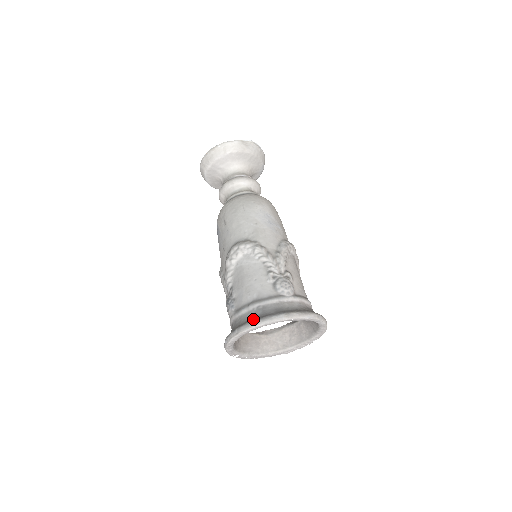
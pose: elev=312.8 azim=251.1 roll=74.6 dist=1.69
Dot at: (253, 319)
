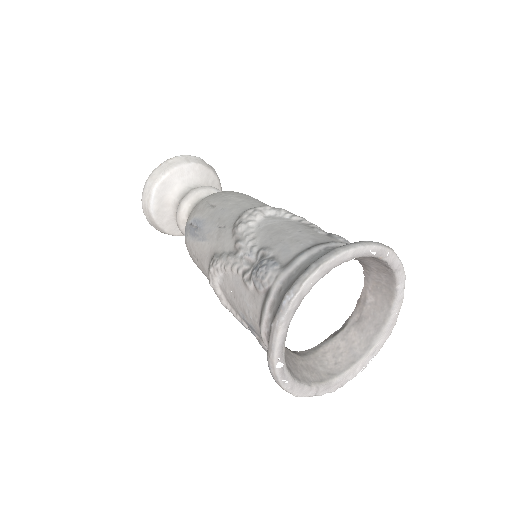
Dot at: occluded
